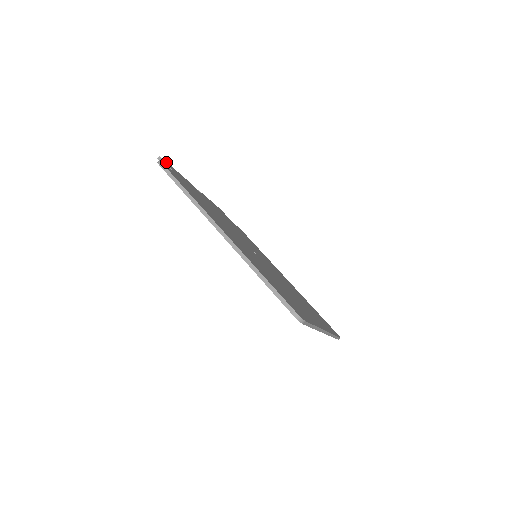
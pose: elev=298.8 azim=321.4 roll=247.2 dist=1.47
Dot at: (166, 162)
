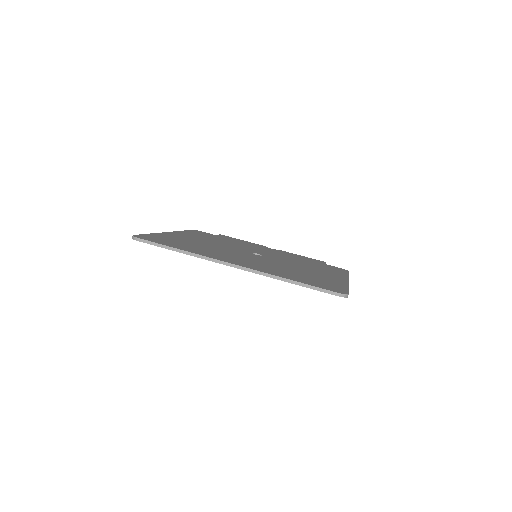
Dot at: (226, 236)
